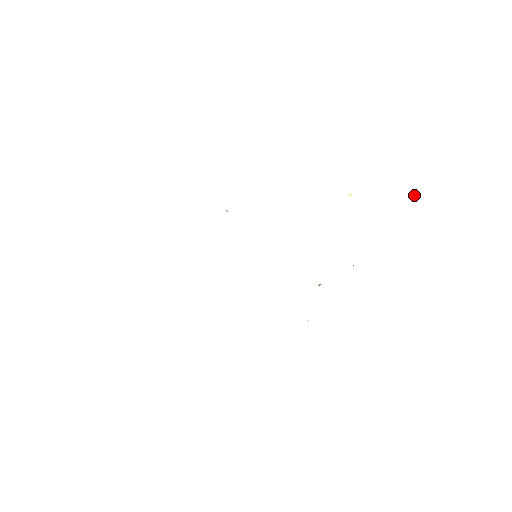
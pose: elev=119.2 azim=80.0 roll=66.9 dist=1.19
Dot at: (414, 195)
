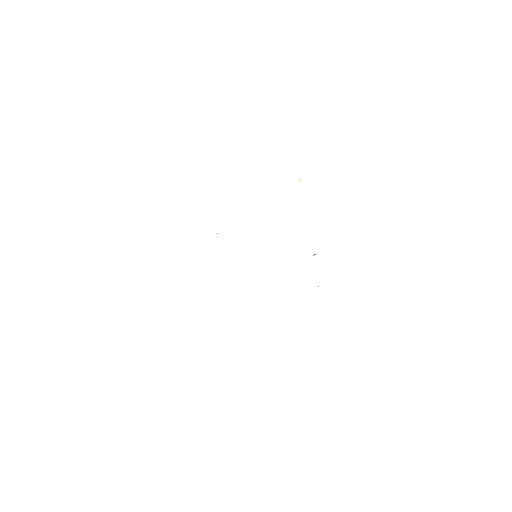
Dot at: occluded
